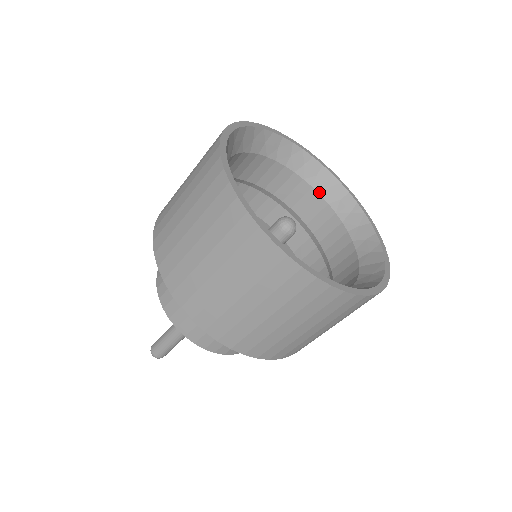
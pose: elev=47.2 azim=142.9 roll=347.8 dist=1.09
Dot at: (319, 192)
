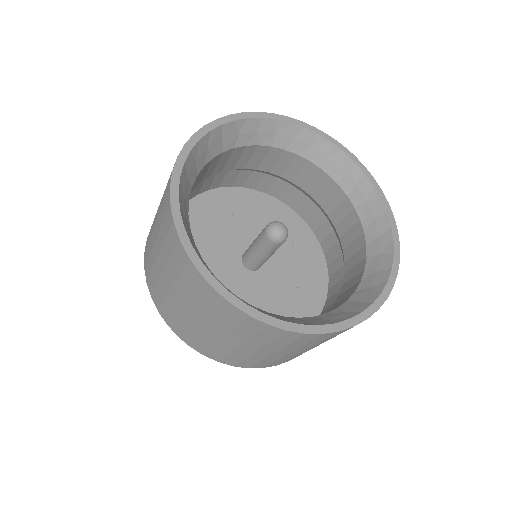
Dot at: (354, 204)
